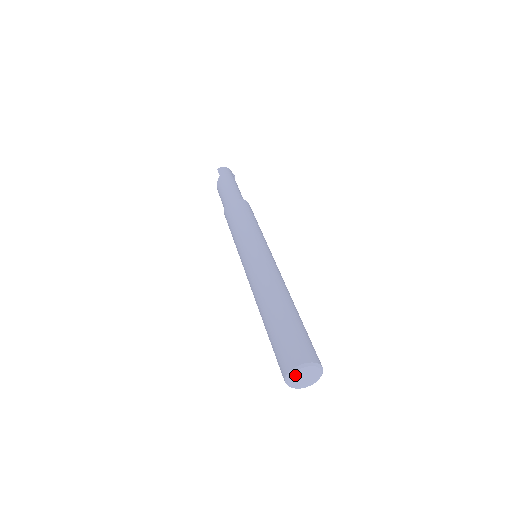
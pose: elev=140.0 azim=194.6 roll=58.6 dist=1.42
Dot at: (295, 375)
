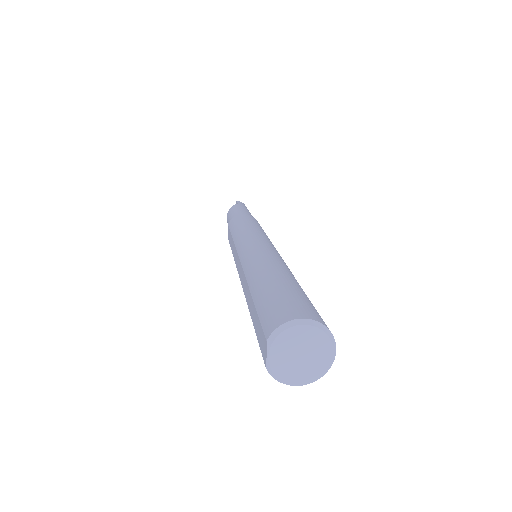
Dot at: (293, 335)
